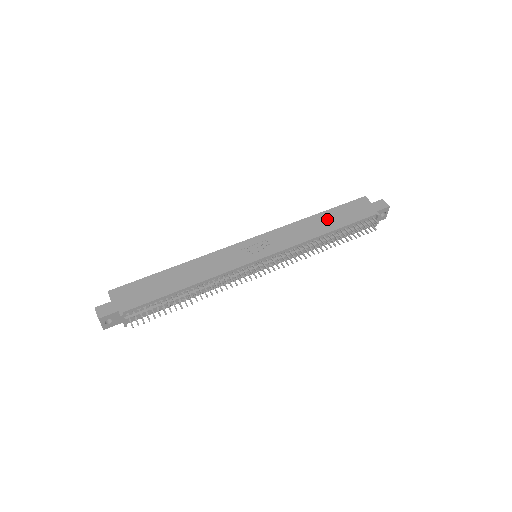
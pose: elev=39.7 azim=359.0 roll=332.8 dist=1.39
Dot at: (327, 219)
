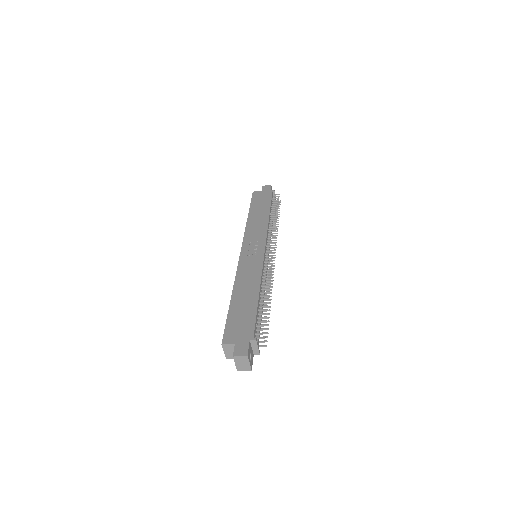
Dot at: (257, 211)
